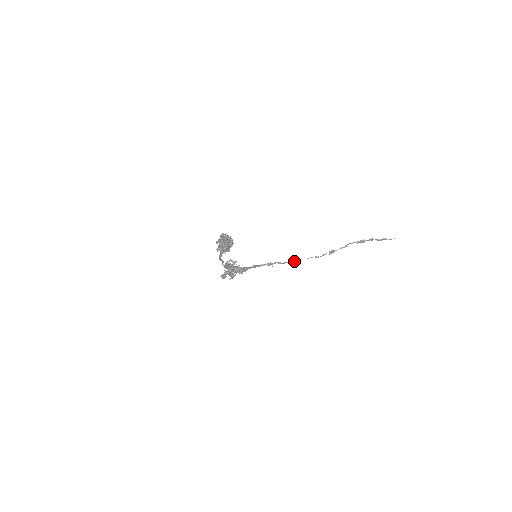
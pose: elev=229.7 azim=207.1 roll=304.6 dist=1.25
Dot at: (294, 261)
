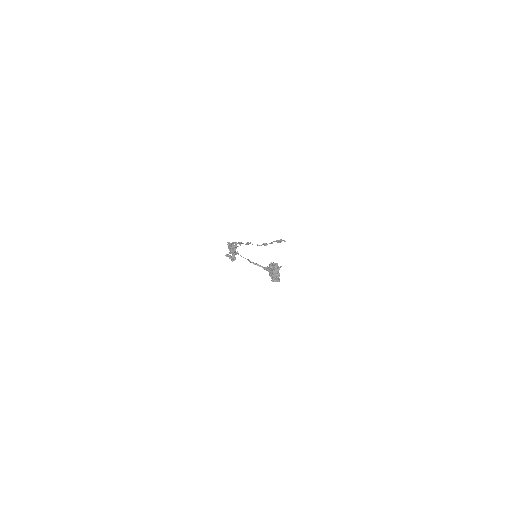
Dot at: occluded
